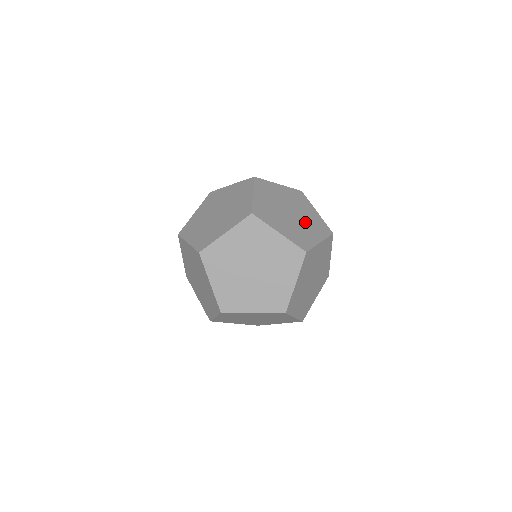
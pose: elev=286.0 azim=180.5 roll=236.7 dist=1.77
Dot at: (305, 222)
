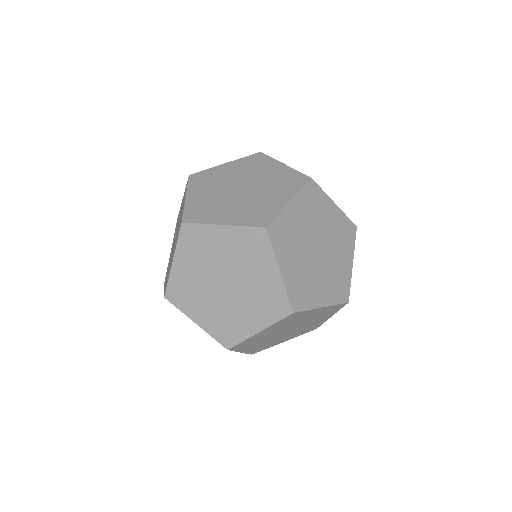
Dot at: (264, 188)
